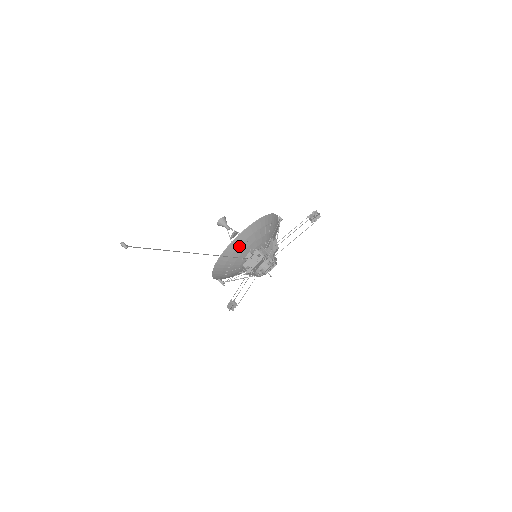
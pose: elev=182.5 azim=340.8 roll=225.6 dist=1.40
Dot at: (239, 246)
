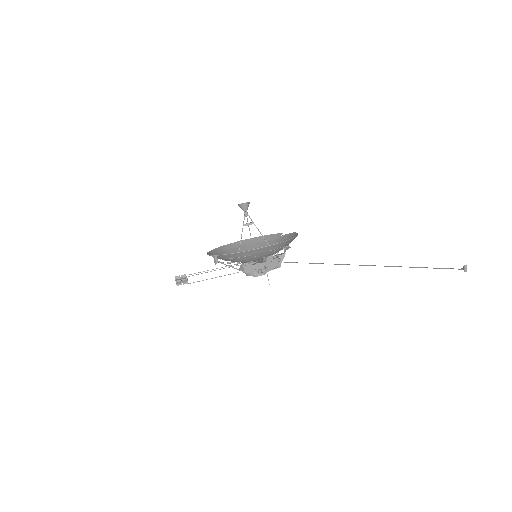
Dot at: (279, 247)
